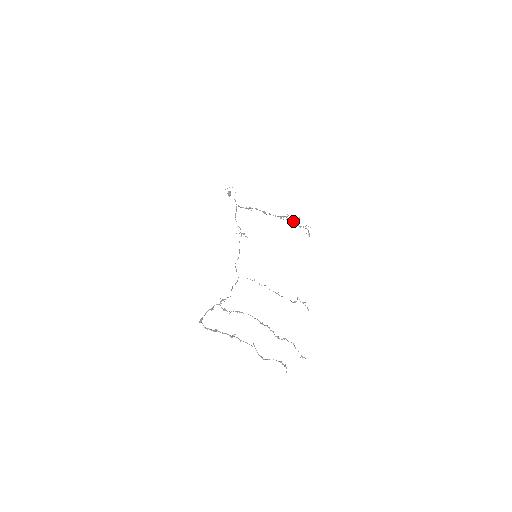
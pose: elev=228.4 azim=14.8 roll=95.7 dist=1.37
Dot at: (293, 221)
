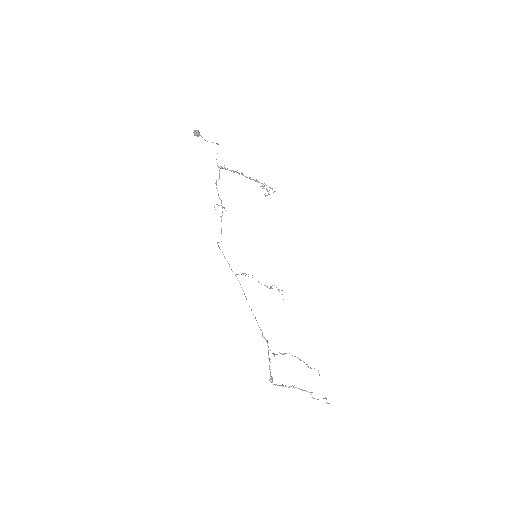
Dot at: (262, 185)
